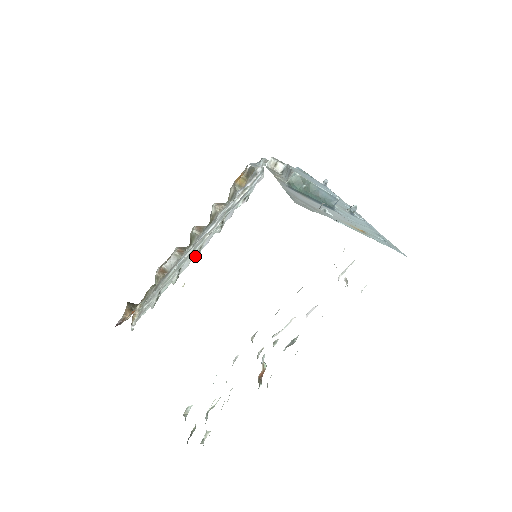
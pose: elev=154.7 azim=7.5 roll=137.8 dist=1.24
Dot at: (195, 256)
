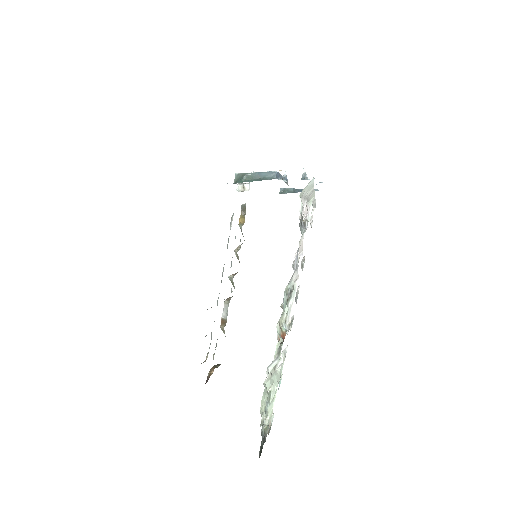
Dot at: occluded
